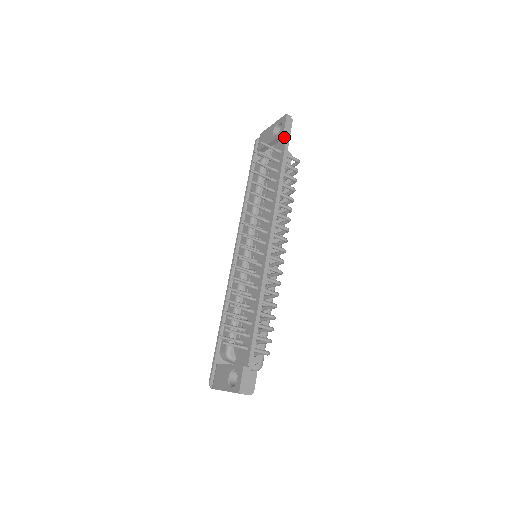
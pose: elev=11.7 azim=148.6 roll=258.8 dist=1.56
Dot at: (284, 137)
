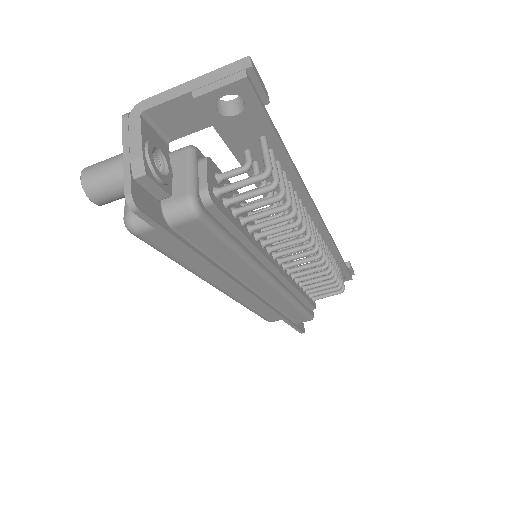
Dot at: occluded
